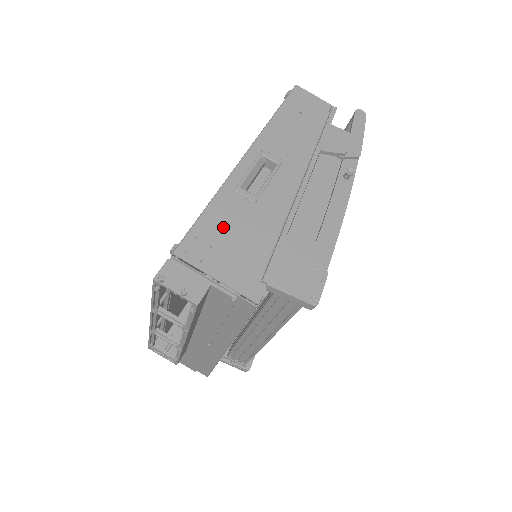
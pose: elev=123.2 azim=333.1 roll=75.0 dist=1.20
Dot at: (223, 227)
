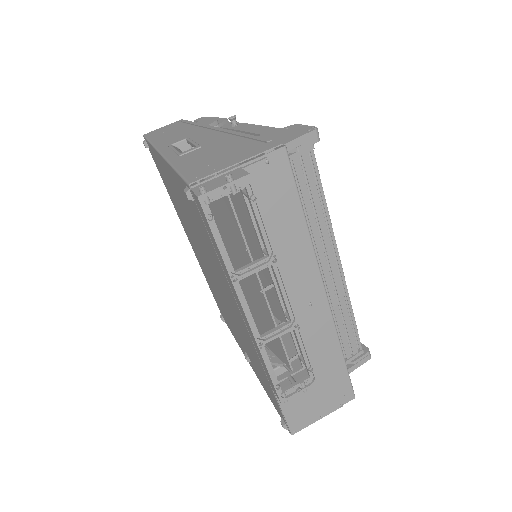
Dot at: (200, 160)
